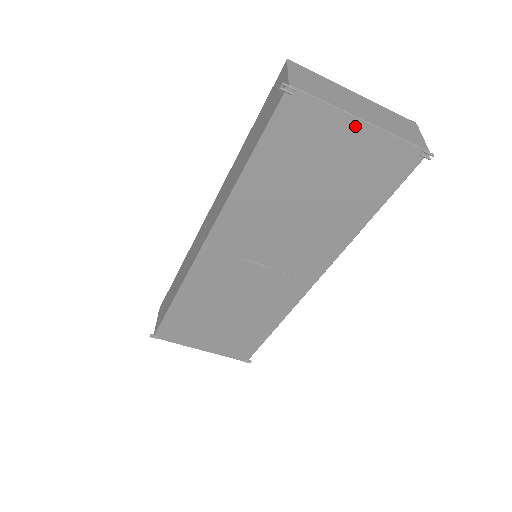
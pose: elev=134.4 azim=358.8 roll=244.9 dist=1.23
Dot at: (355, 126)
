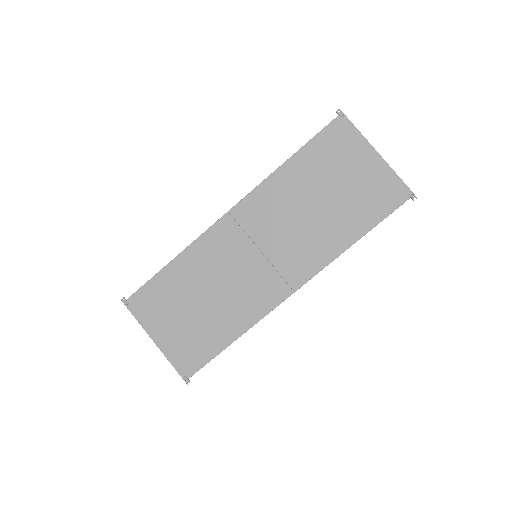
Dot at: (372, 155)
